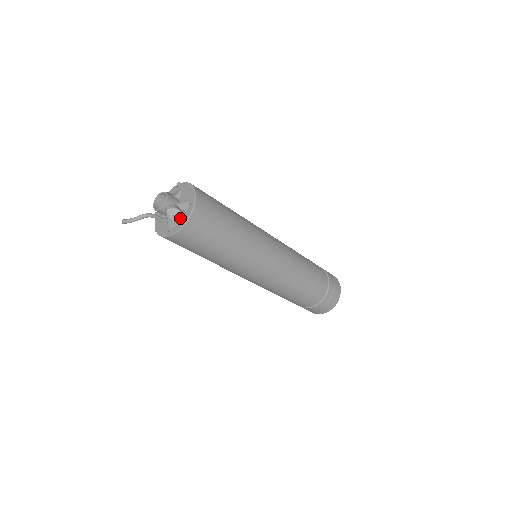
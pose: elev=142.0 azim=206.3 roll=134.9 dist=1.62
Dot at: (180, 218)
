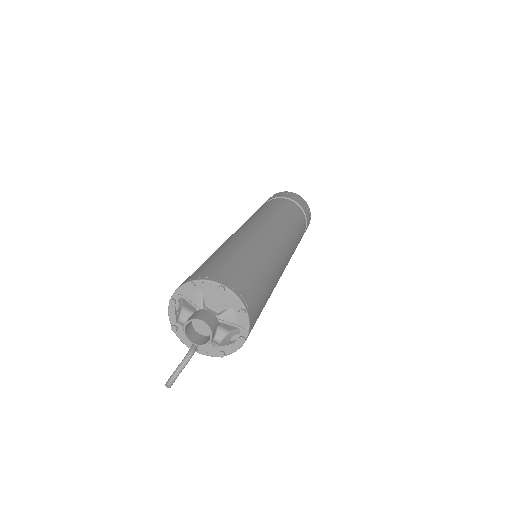
Dot at: occluded
